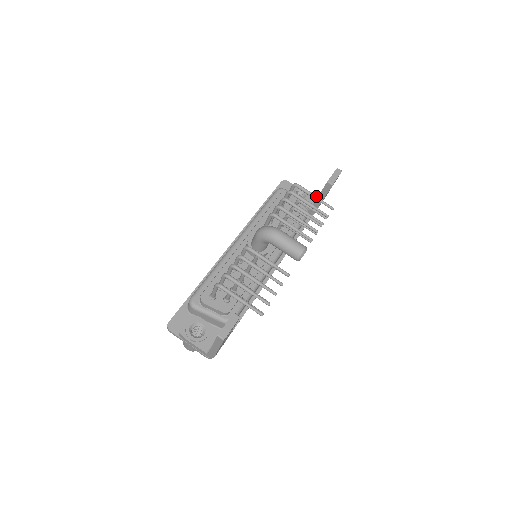
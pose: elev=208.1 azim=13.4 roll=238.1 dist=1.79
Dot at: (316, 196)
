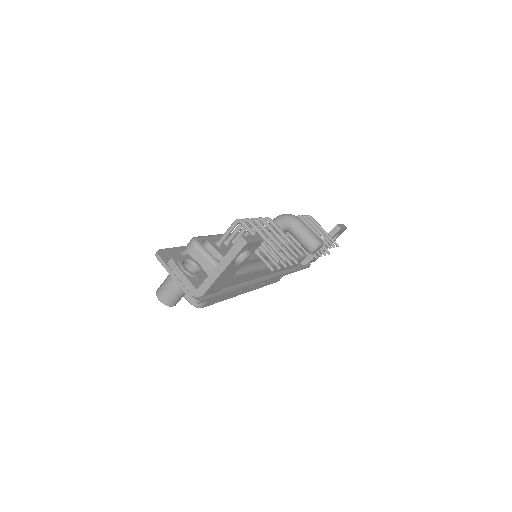
Dot at: occluded
